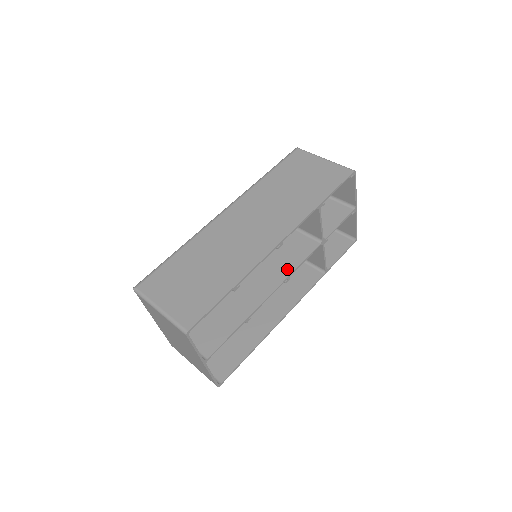
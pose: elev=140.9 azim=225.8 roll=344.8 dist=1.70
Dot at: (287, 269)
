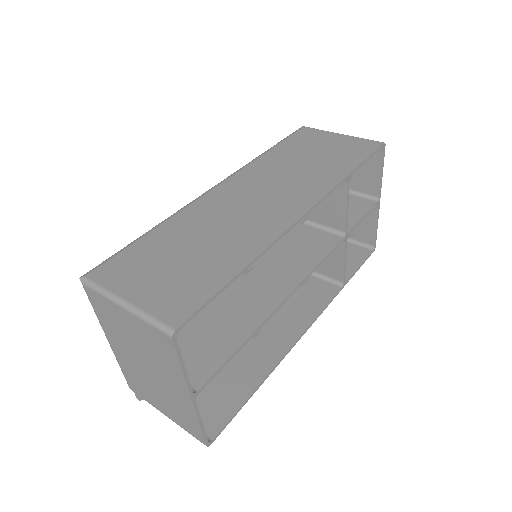
Dot at: (304, 267)
